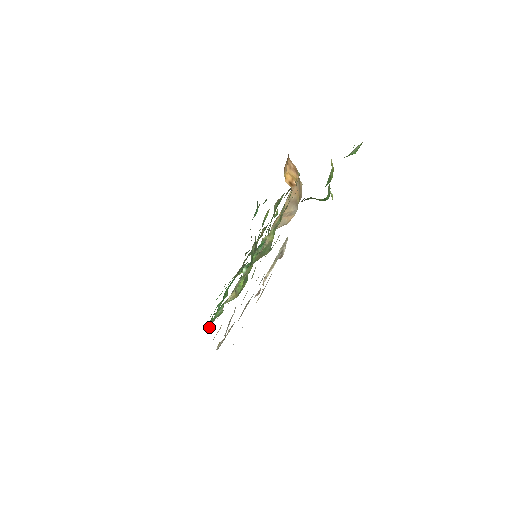
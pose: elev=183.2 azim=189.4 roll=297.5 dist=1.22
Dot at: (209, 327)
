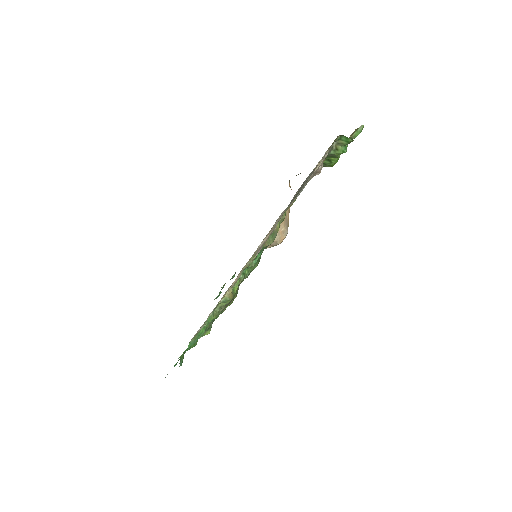
Dot at: occluded
